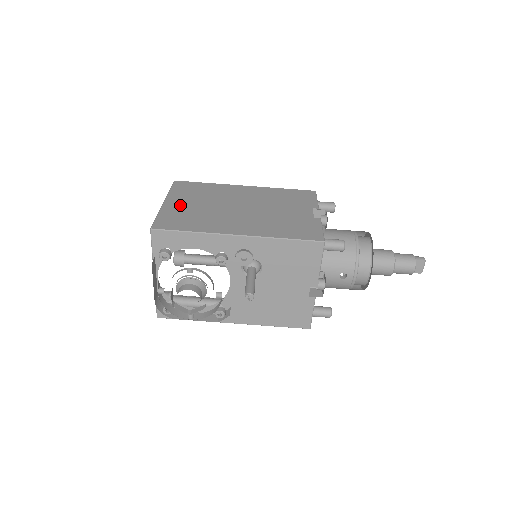
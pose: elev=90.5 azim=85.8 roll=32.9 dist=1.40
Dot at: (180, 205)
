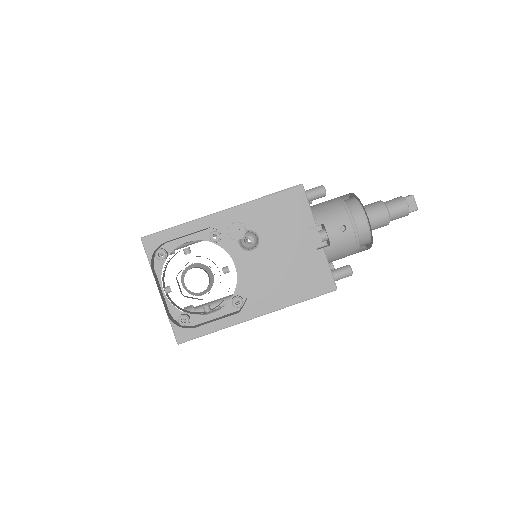
Dot at: occluded
